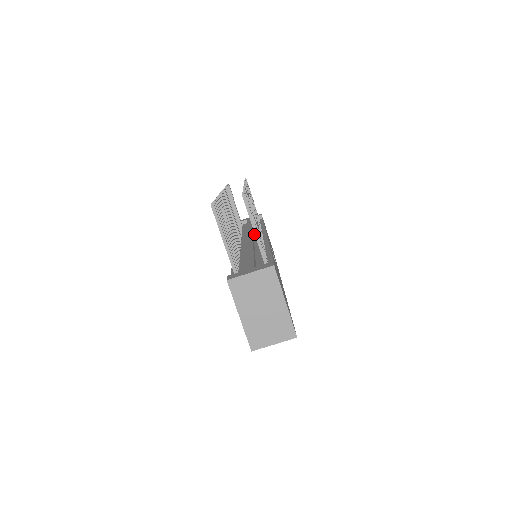
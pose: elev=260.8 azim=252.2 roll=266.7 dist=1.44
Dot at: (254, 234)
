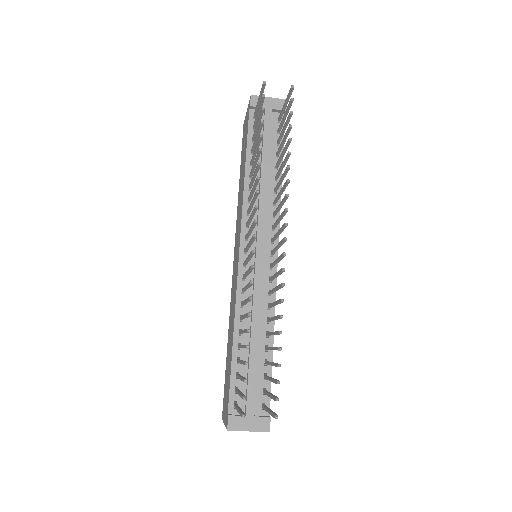
Dot at: (265, 220)
